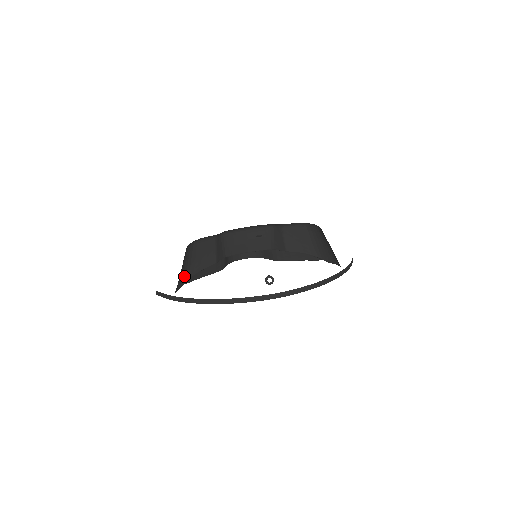
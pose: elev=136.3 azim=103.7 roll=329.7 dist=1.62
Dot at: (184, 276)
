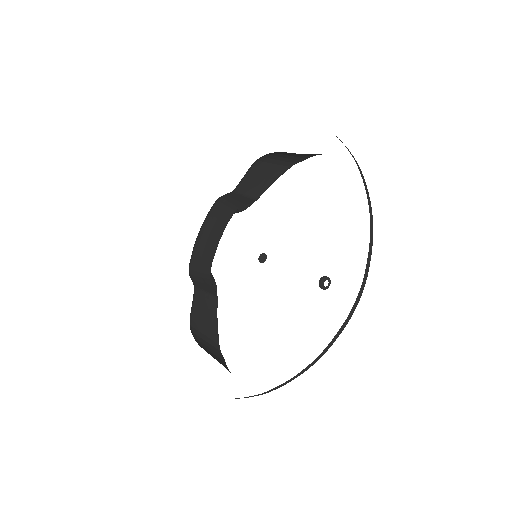
Dot at: (216, 351)
